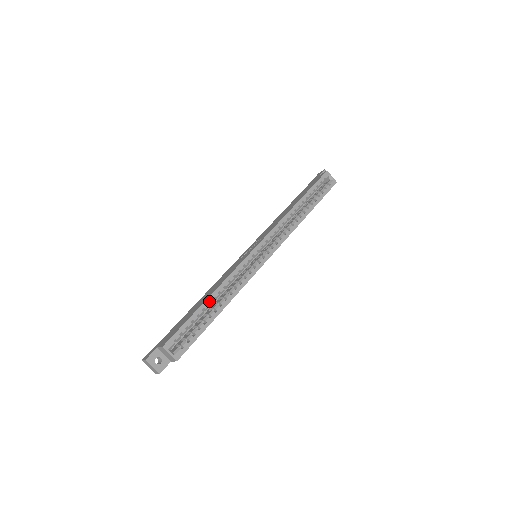
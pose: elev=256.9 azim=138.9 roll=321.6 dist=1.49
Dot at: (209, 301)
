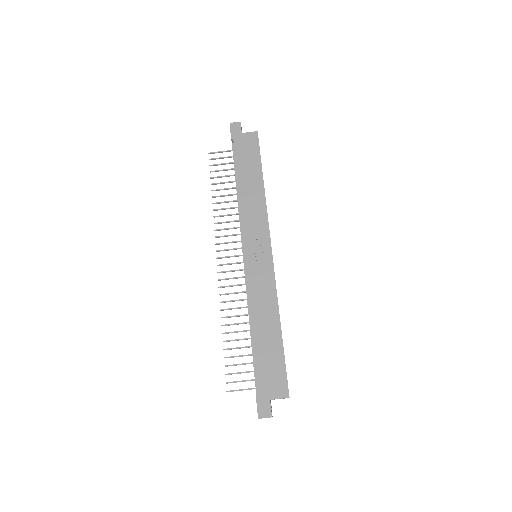
Dot at: (281, 331)
